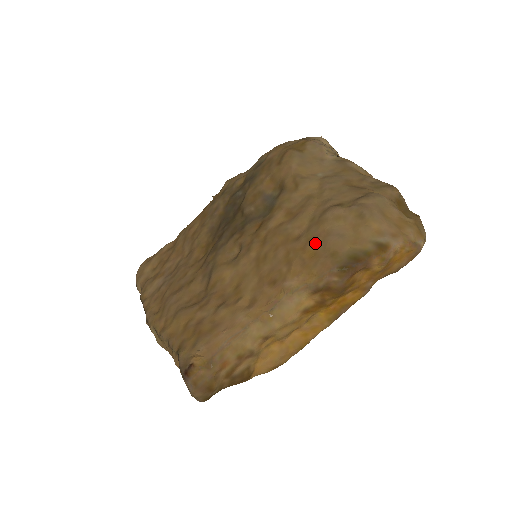
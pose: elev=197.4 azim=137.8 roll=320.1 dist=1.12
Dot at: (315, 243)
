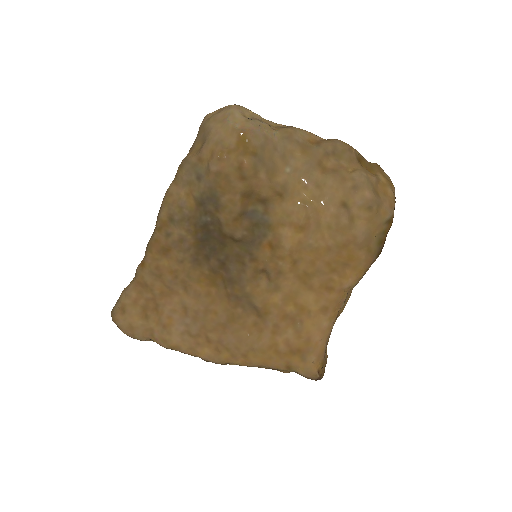
Dot at: (349, 248)
